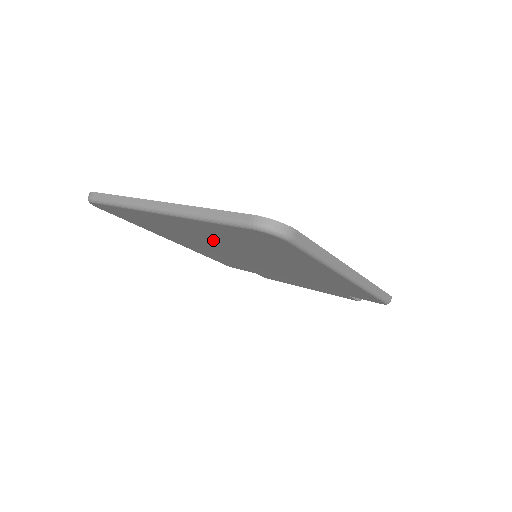
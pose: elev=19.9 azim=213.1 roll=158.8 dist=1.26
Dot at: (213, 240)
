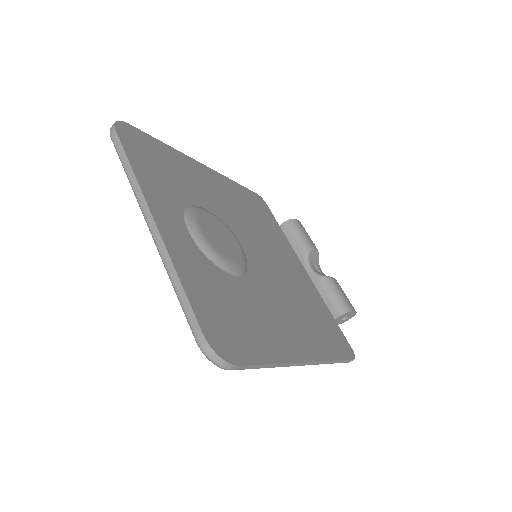
Dot at: occluded
